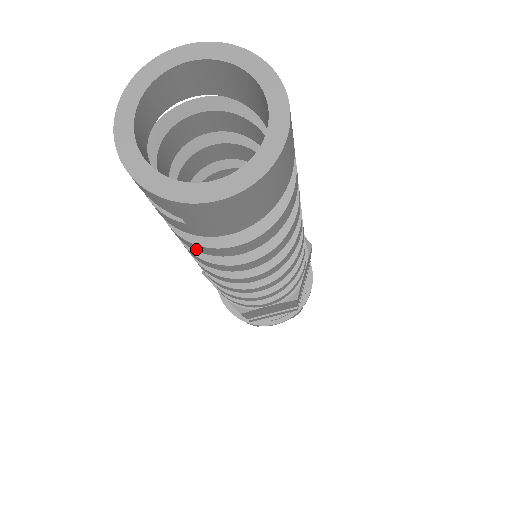
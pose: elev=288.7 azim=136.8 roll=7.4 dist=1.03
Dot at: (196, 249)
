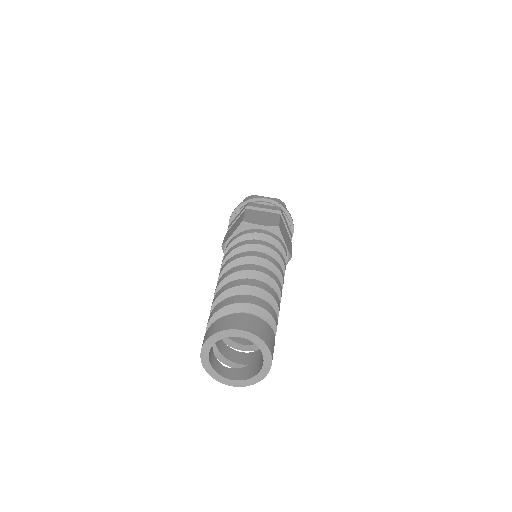
Dot at: occluded
